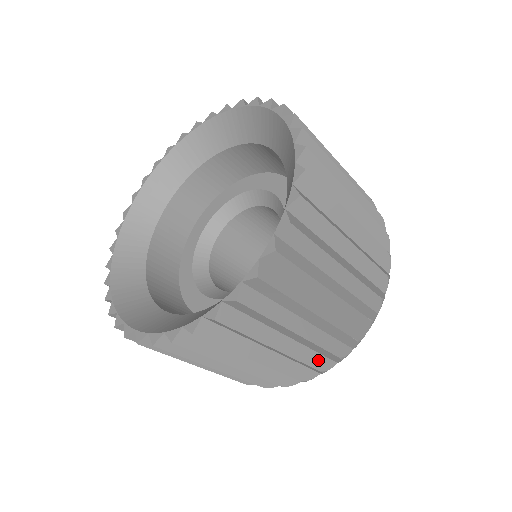
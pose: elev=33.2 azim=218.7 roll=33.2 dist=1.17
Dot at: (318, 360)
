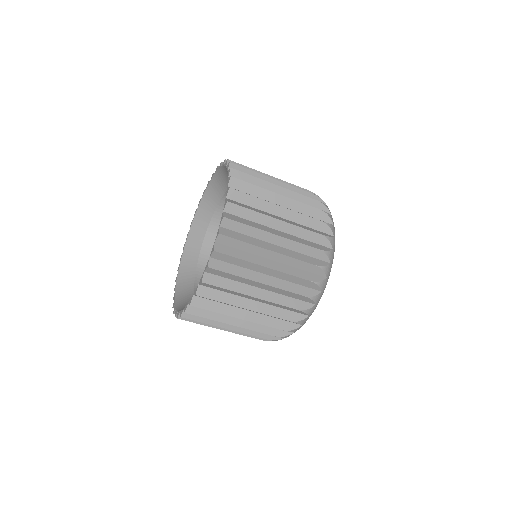
Dot at: (268, 335)
